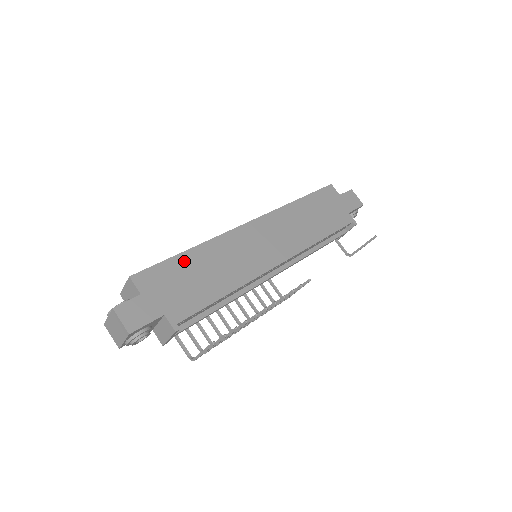
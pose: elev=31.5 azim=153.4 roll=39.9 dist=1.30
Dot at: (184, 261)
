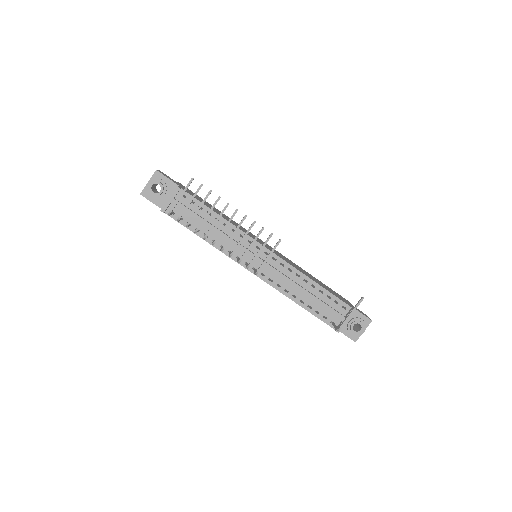
Dot at: (210, 205)
